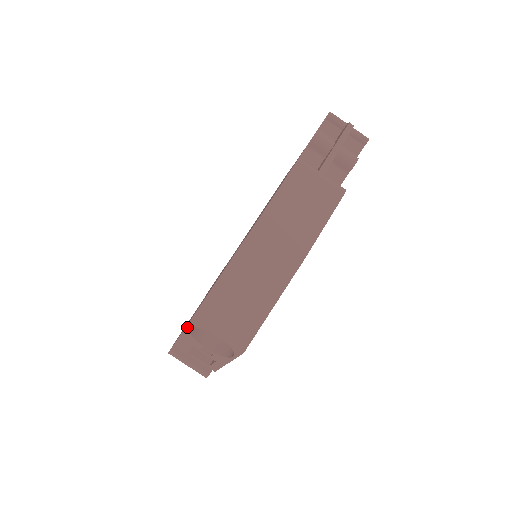
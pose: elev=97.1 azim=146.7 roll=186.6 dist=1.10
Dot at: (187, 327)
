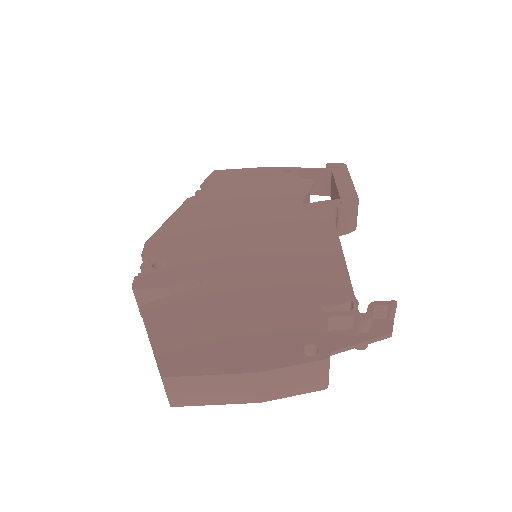
Dot at: (155, 358)
